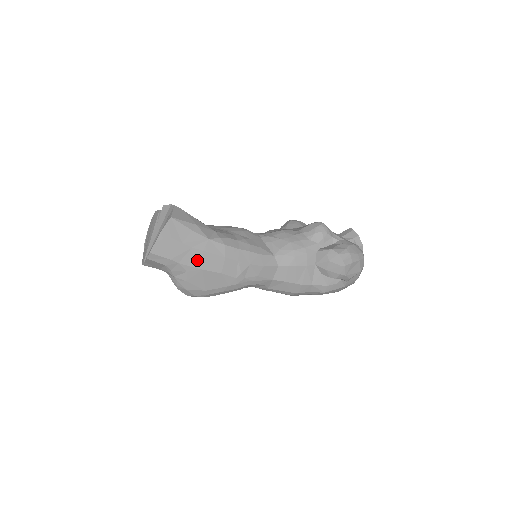
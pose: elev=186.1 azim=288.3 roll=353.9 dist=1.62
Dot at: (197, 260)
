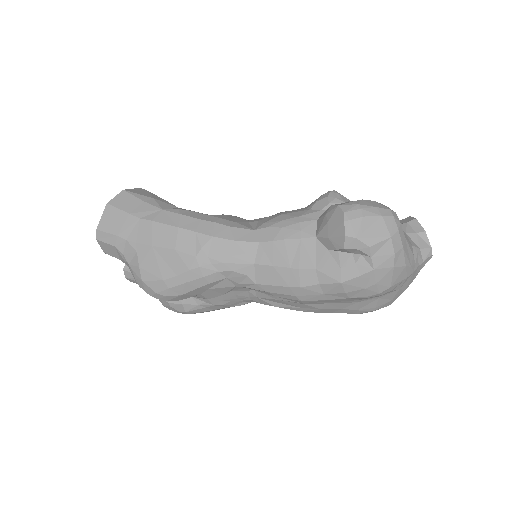
Dot at: (146, 234)
